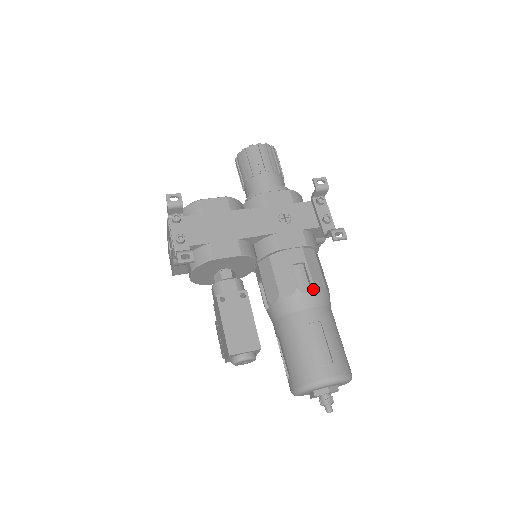
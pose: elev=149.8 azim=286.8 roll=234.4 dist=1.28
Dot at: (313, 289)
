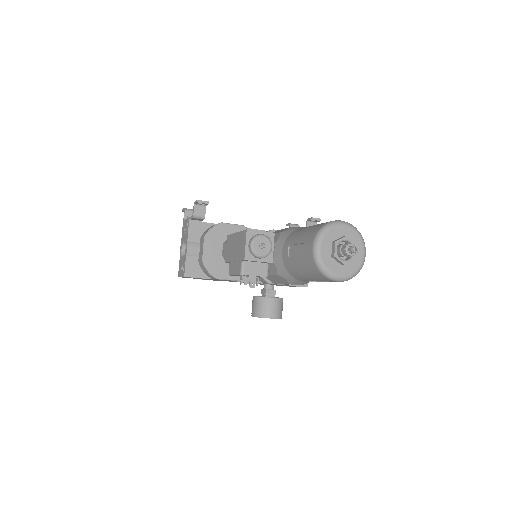
Dot at: occluded
